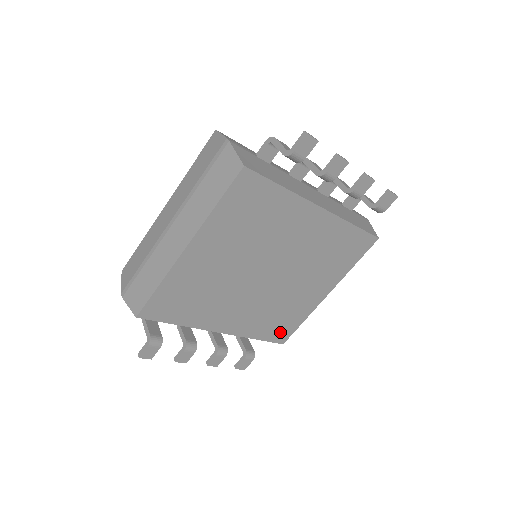
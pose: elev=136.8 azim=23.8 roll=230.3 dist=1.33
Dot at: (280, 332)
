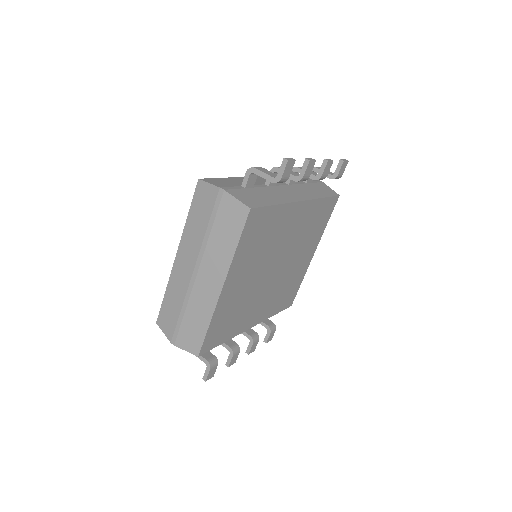
Dot at: (288, 299)
